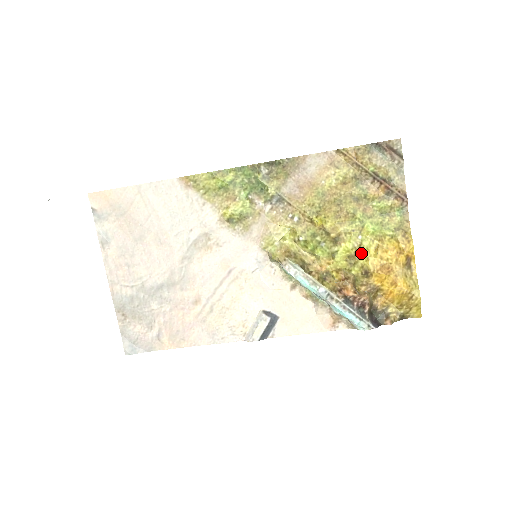
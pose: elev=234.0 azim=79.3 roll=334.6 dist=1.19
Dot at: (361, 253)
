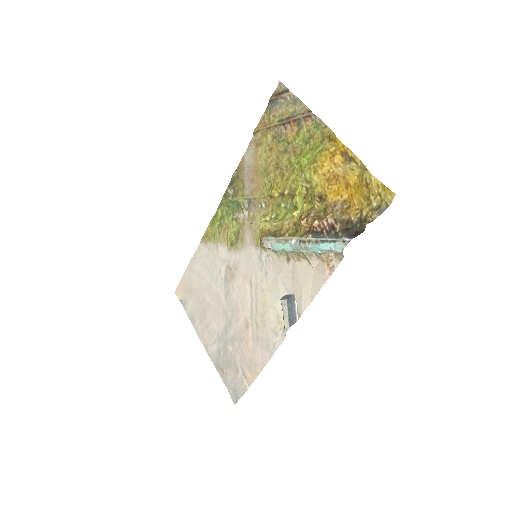
Dot at: (311, 186)
